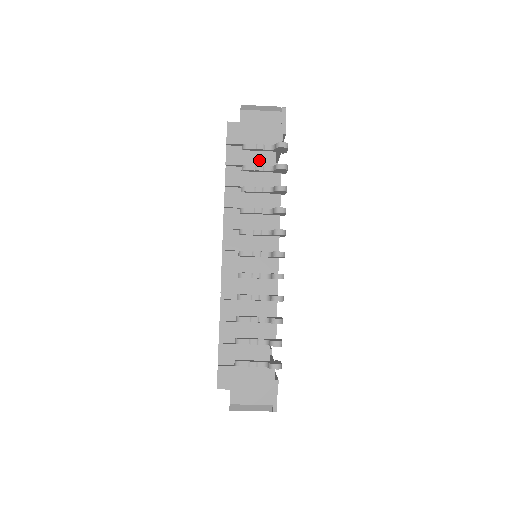
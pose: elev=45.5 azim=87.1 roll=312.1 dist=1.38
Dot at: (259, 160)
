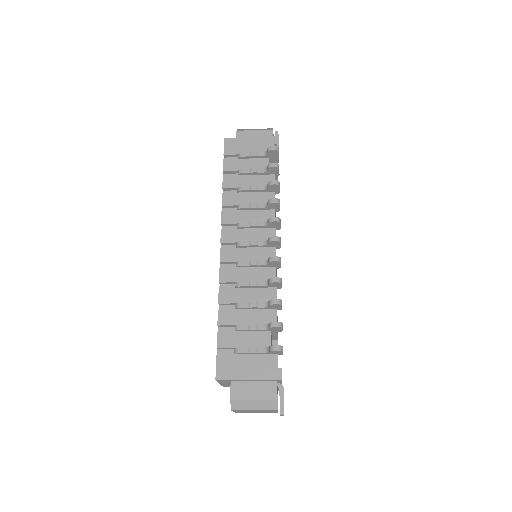
Dot at: (253, 165)
